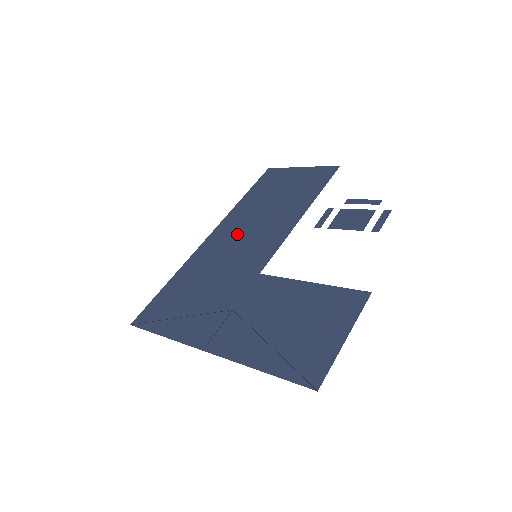
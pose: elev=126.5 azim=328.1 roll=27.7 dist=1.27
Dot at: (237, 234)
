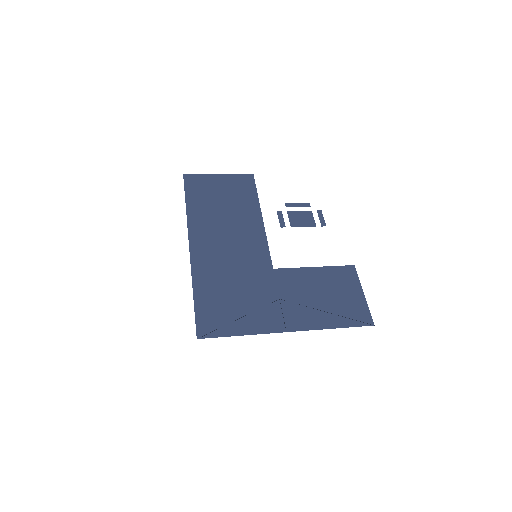
Dot at: (219, 240)
